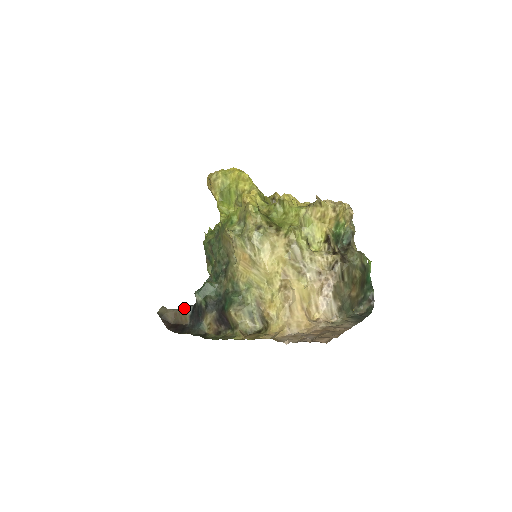
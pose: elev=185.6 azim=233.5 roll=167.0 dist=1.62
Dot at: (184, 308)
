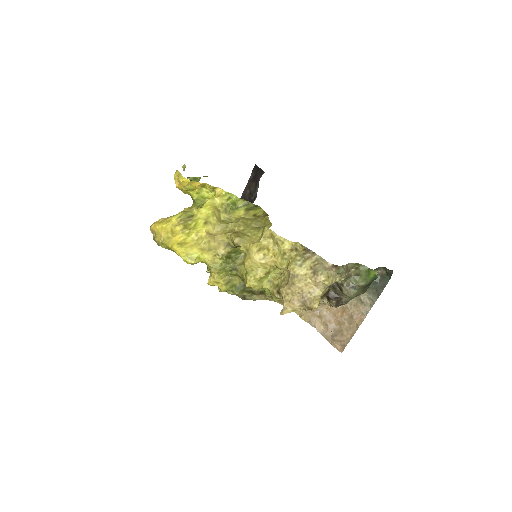
Dot at: occluded
